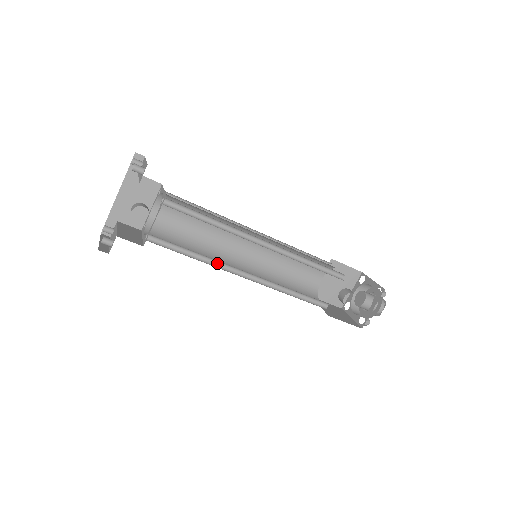
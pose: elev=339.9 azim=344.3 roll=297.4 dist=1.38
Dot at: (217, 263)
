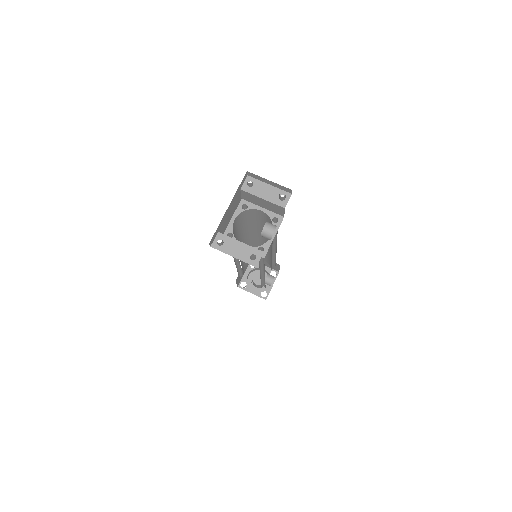
Dot at: (259, 265)
